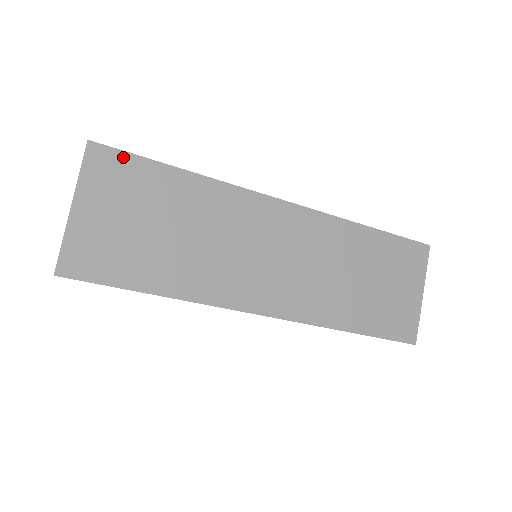
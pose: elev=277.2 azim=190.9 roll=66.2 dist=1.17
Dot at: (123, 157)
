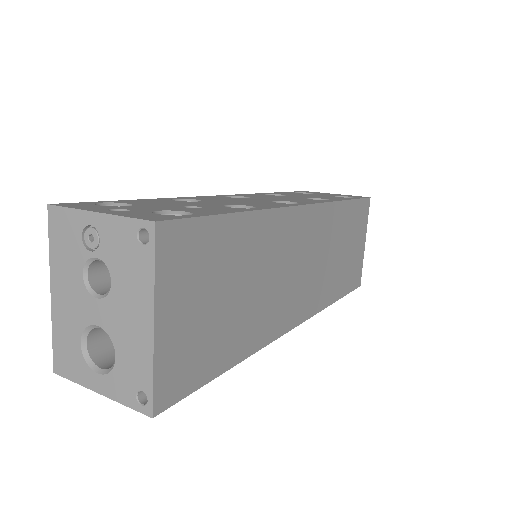
Dot at: (192, 227)
